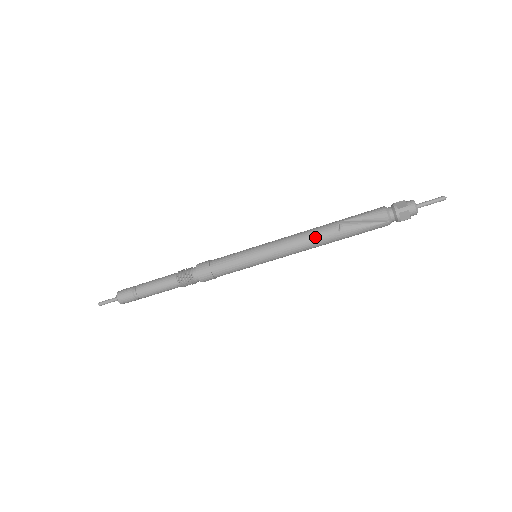
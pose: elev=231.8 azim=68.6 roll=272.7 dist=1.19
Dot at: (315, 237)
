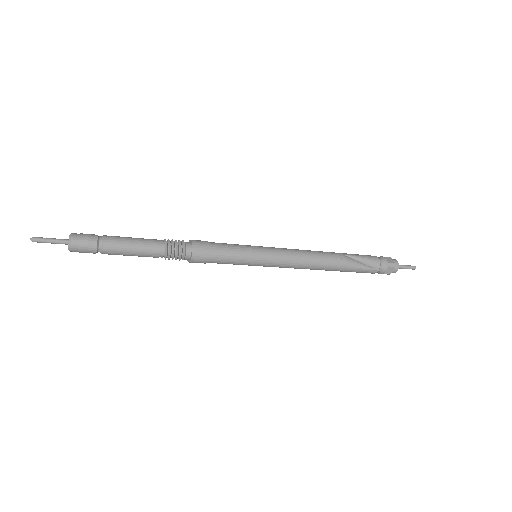
Dot at: (321, 260)
